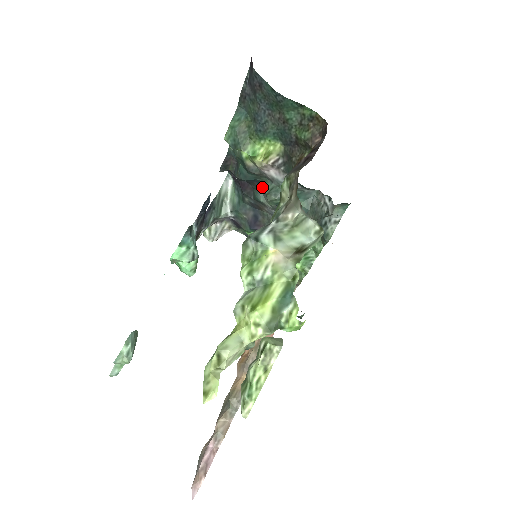
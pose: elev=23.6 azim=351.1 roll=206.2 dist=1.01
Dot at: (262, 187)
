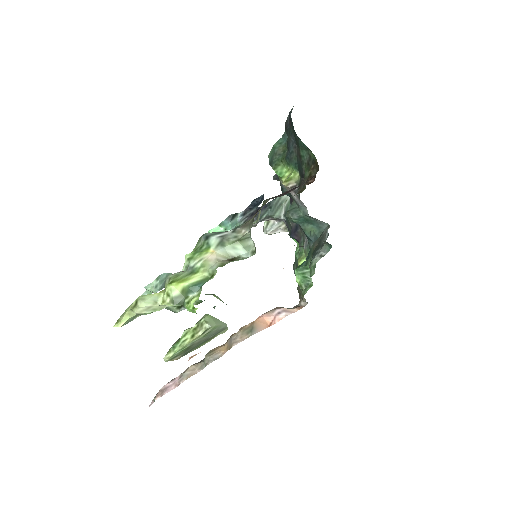
Dot at: occluded
